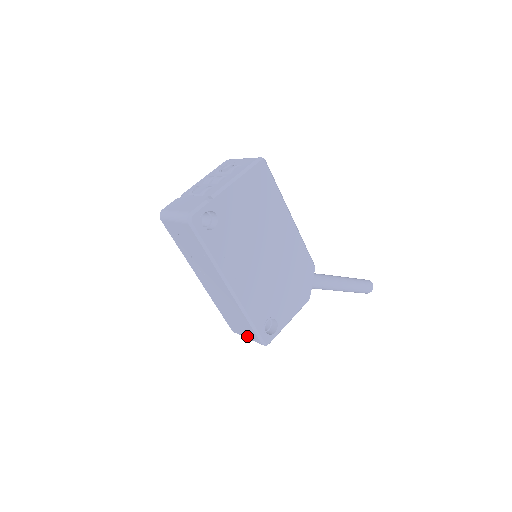
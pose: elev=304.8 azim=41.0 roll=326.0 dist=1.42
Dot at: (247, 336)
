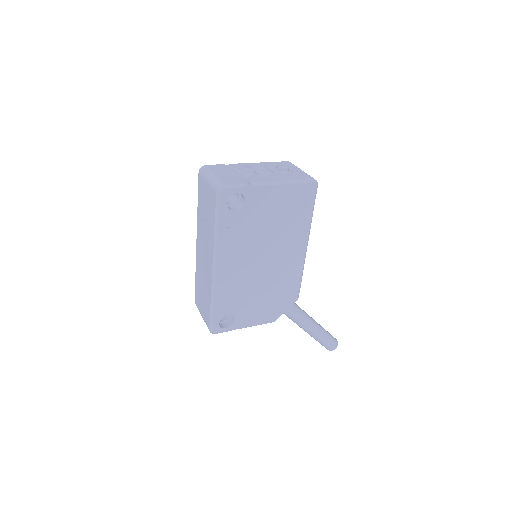
Dot at: (203, 315)
